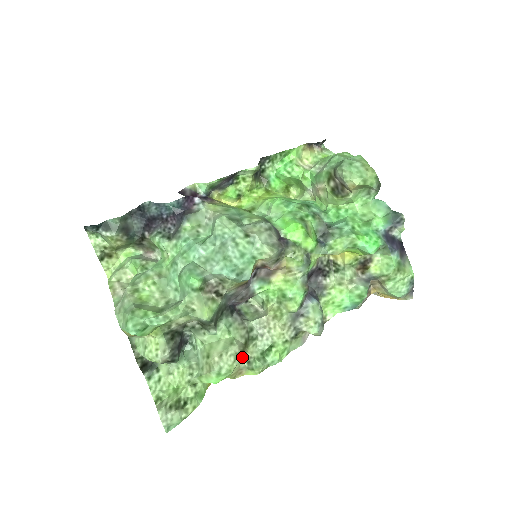
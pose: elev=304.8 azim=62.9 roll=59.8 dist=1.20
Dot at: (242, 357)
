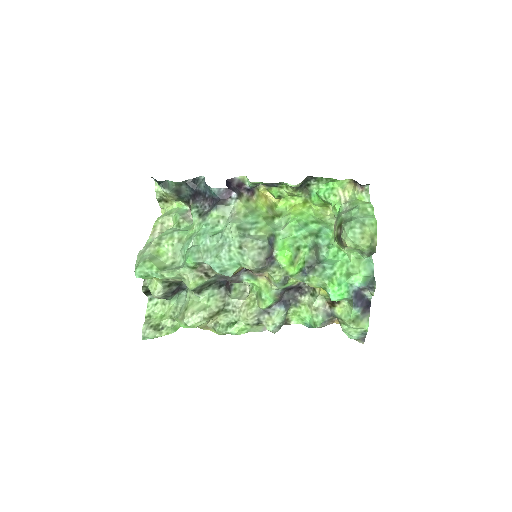
Dot at: (212, 319)
